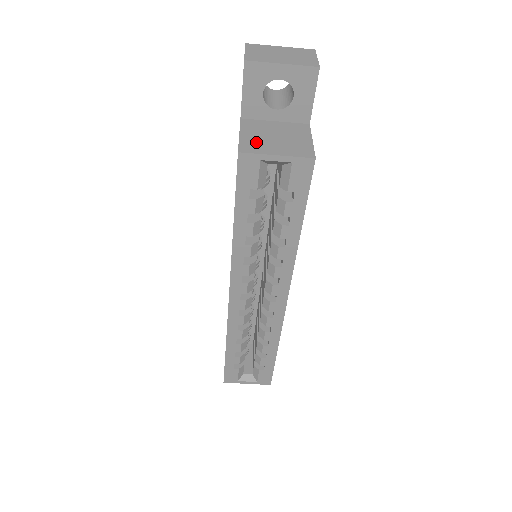
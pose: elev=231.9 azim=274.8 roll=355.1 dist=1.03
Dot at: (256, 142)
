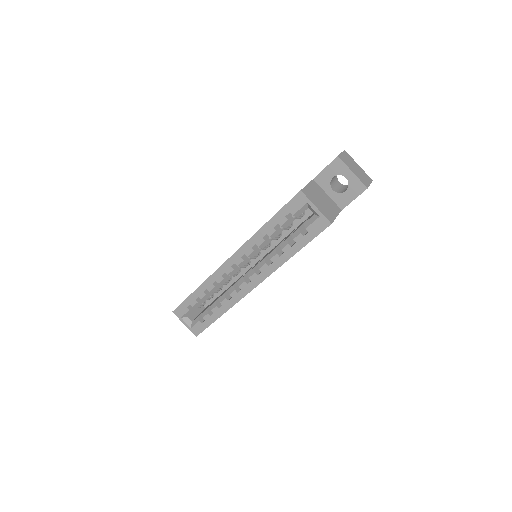
Dot at: (312, 194)
